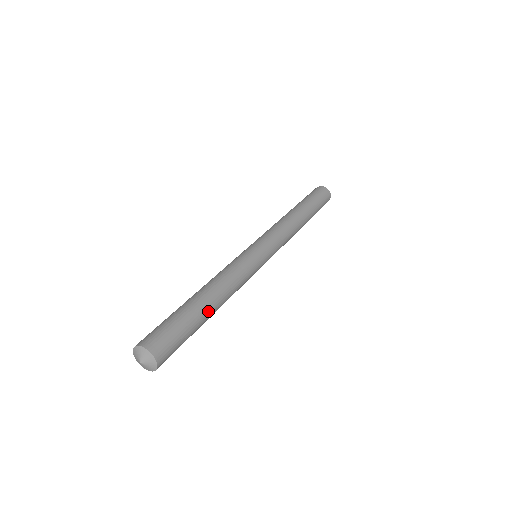
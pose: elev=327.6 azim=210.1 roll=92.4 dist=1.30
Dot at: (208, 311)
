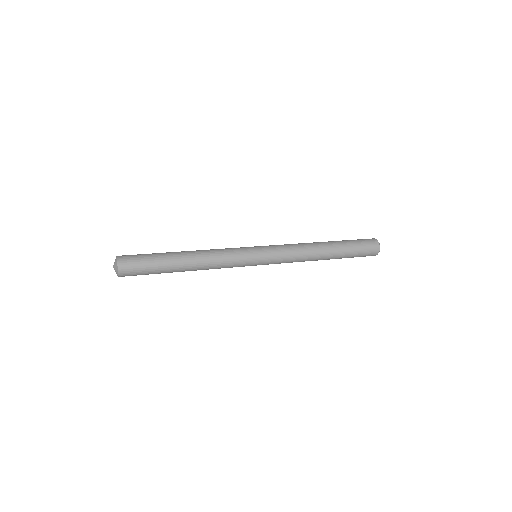
Dot at: (177, 256)
